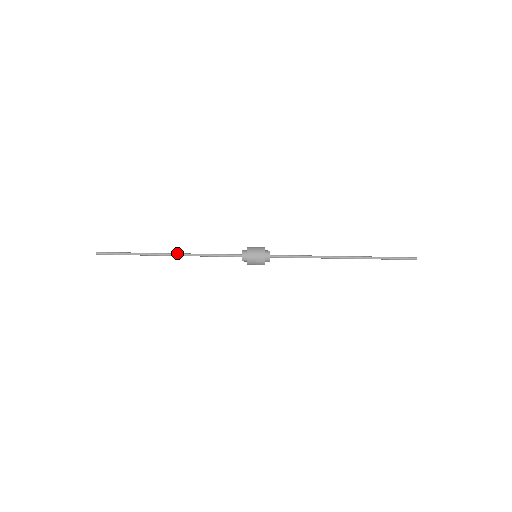
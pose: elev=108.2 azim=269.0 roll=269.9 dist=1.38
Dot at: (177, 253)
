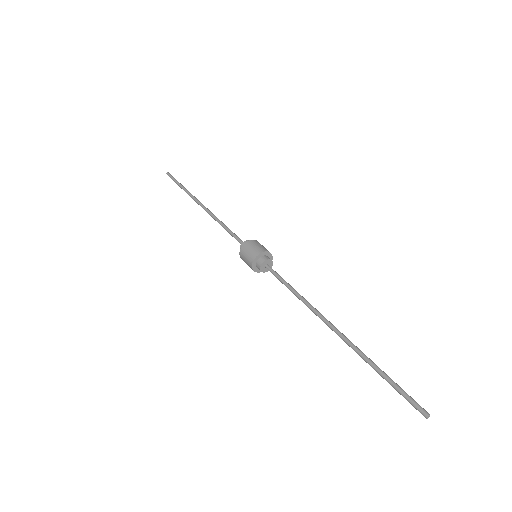
Dot at: (208, 209)
